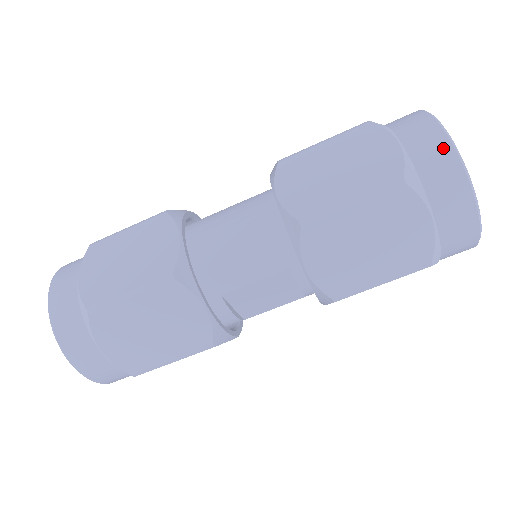
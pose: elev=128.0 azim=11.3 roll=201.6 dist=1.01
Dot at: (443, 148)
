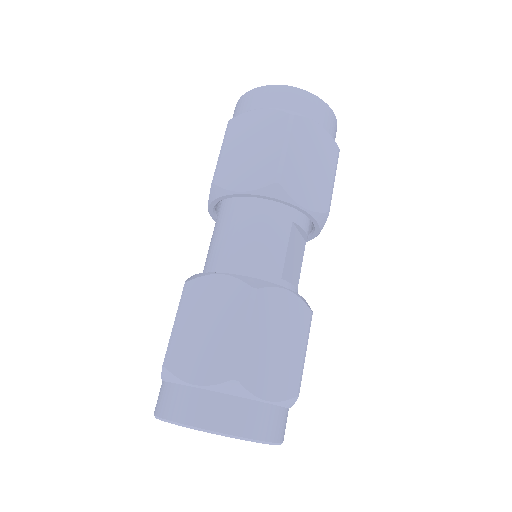
Dot at: (283, 91)
